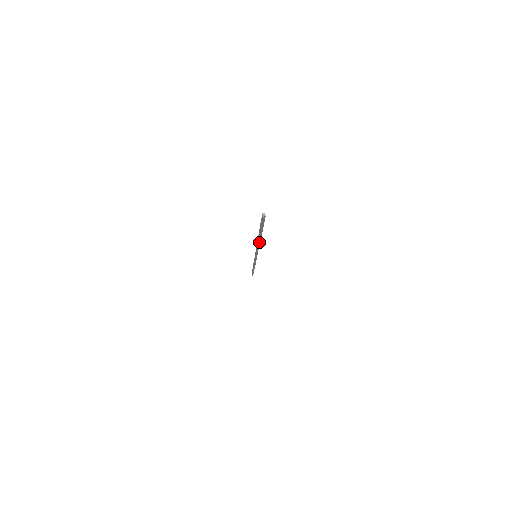
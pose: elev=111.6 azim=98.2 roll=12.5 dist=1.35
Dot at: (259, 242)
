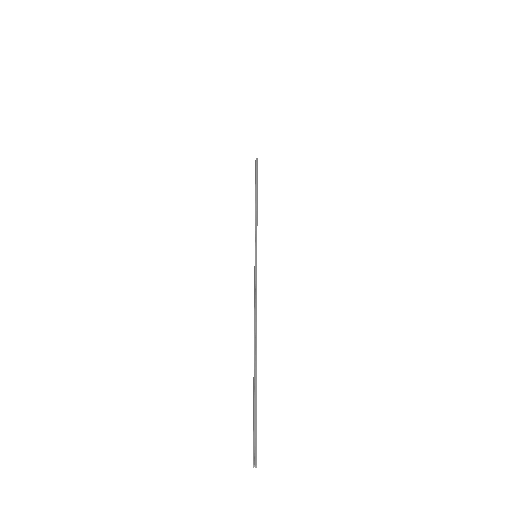
Dot at: (255, 332)
